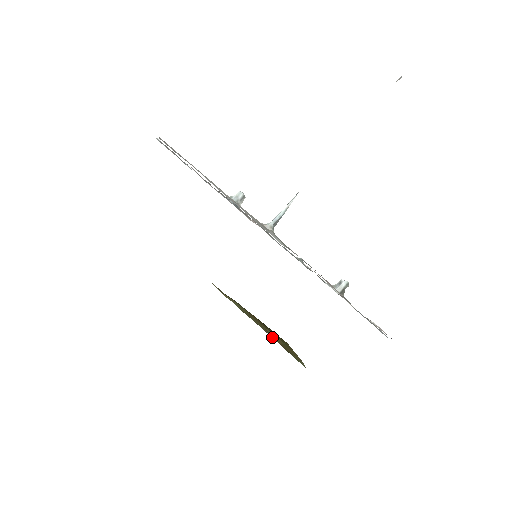
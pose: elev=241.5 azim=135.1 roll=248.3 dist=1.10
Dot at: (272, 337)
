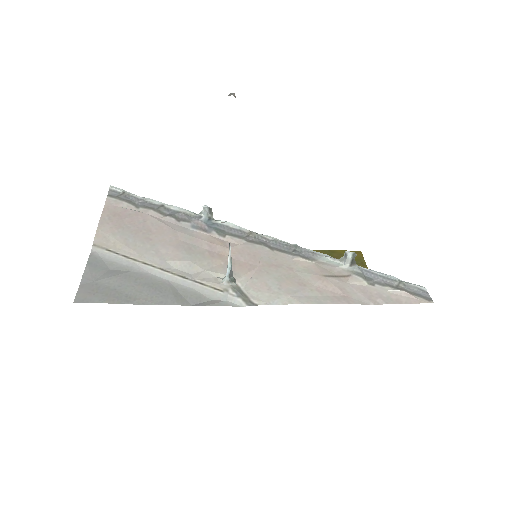
Dot at: occluded
